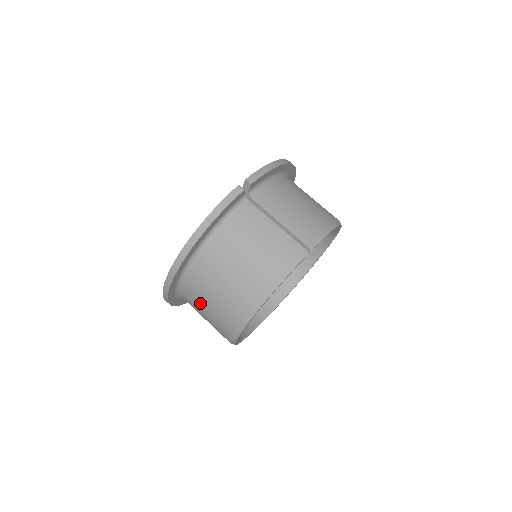
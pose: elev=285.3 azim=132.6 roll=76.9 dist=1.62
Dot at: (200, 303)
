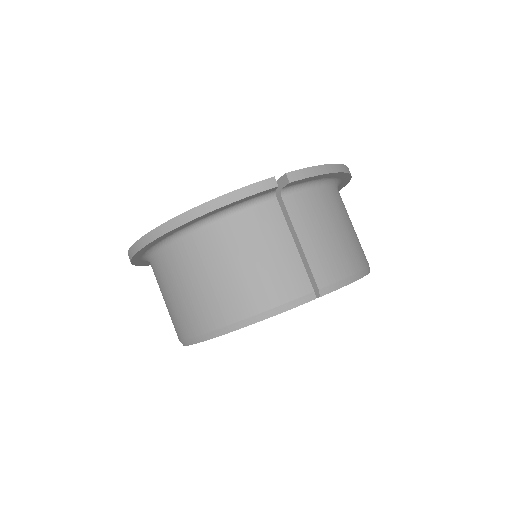
Dot at: (165, 285)
